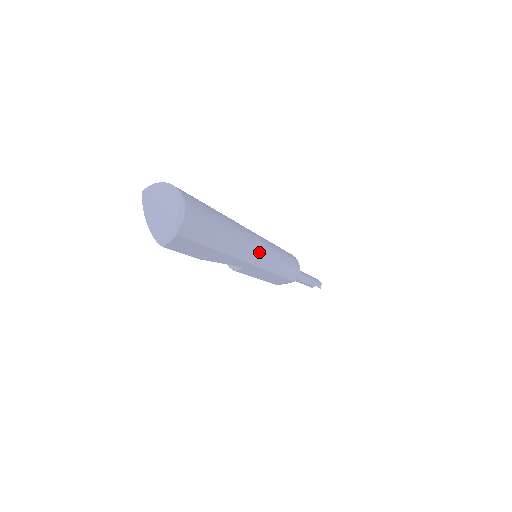
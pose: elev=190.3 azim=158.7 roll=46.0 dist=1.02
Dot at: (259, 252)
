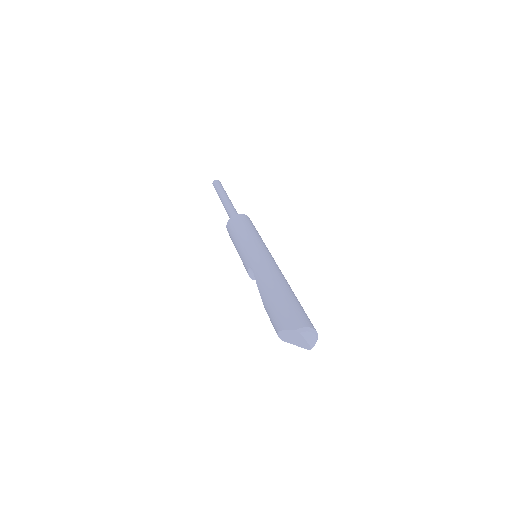
Dot at: occluded
